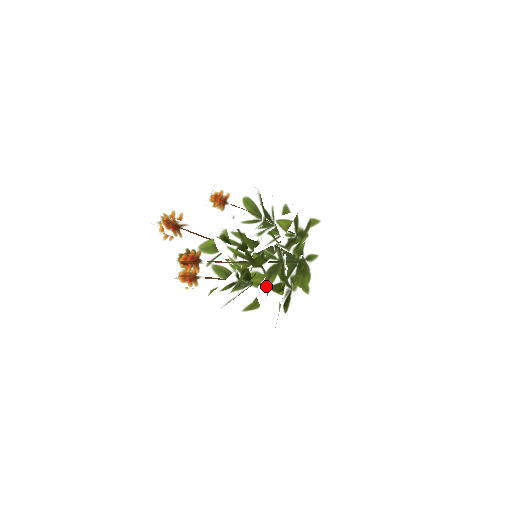
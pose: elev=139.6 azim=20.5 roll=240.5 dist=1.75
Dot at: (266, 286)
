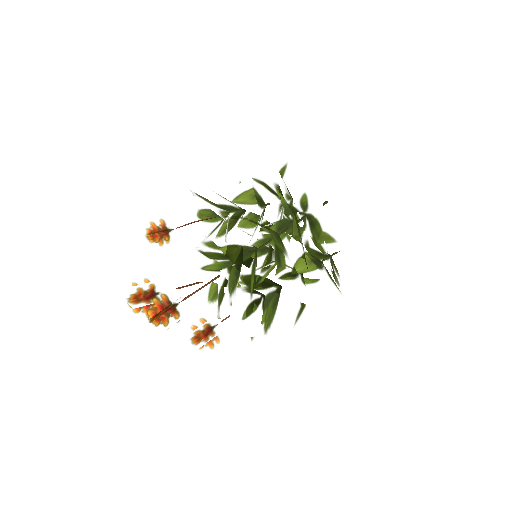
Dot at: (280, 273)
